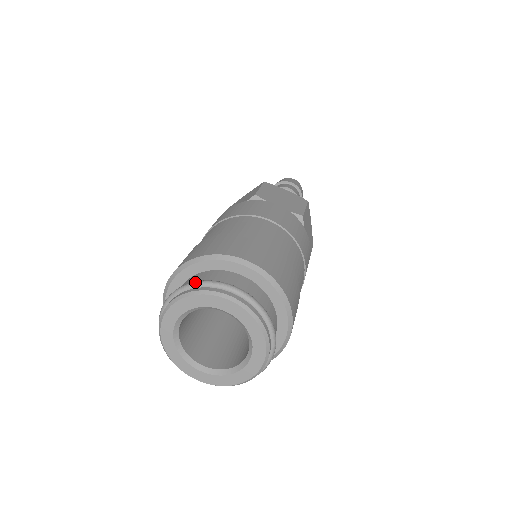
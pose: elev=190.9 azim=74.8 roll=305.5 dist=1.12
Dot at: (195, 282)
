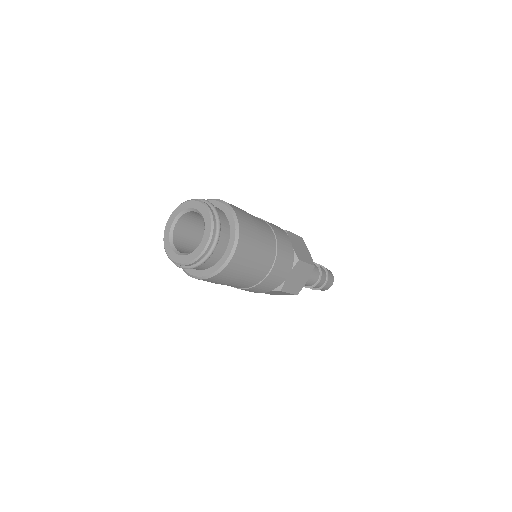
Dot at: occluded
